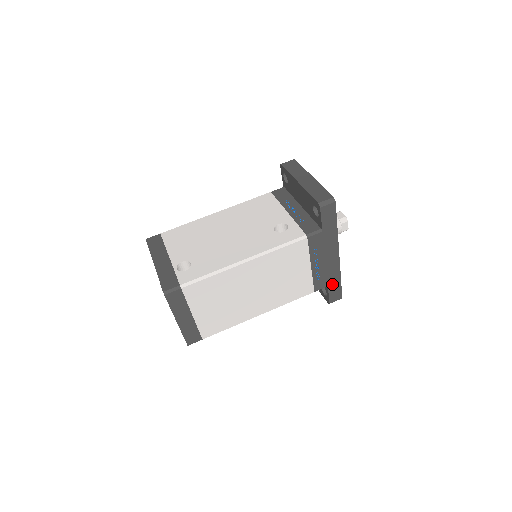
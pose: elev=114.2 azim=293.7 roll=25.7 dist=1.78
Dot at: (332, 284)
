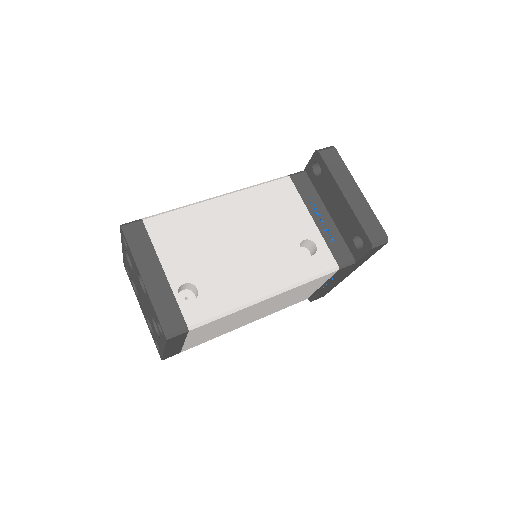
Dot at: (325, 291)
